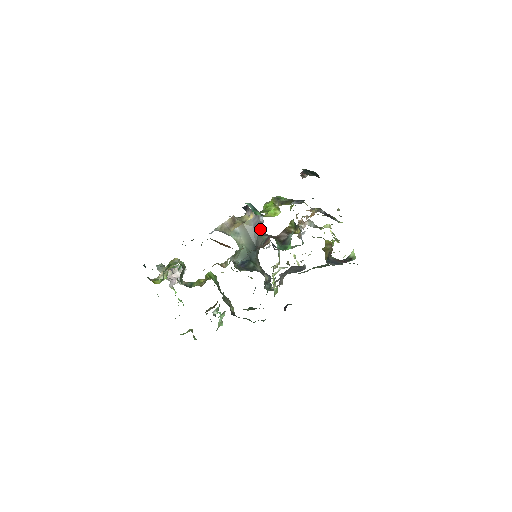
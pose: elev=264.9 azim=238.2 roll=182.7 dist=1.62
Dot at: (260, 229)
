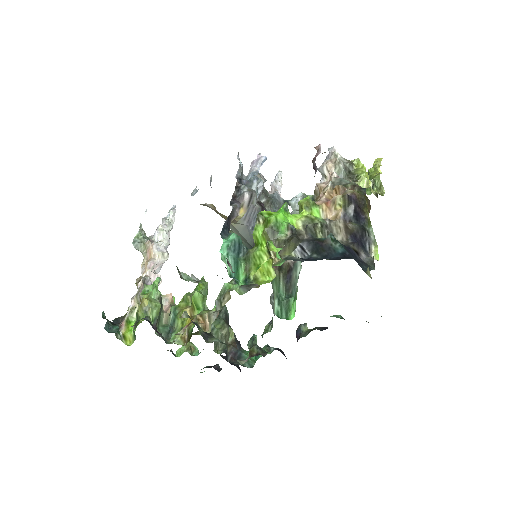
Dot at: occluded
